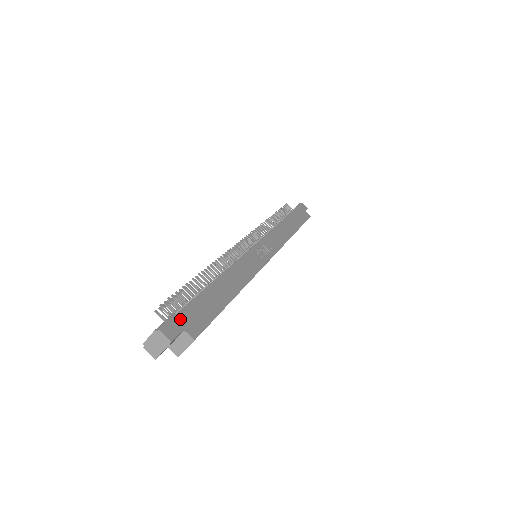
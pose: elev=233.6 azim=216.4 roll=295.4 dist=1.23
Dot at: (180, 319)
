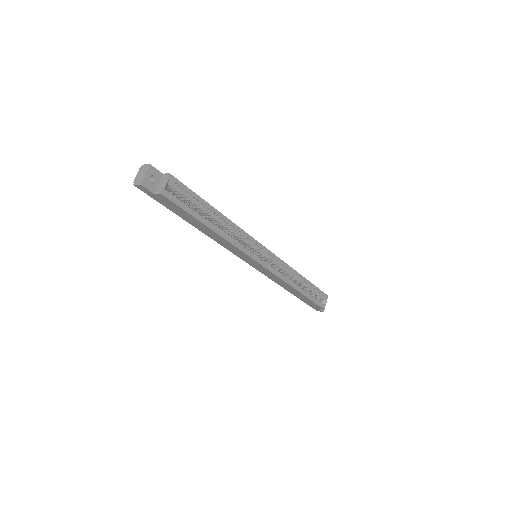
Dot at: occluded
